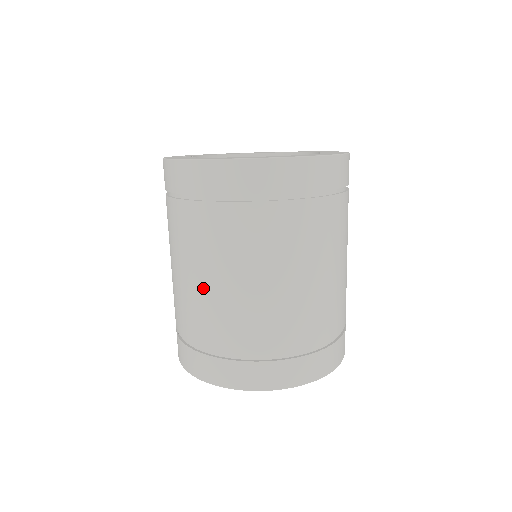
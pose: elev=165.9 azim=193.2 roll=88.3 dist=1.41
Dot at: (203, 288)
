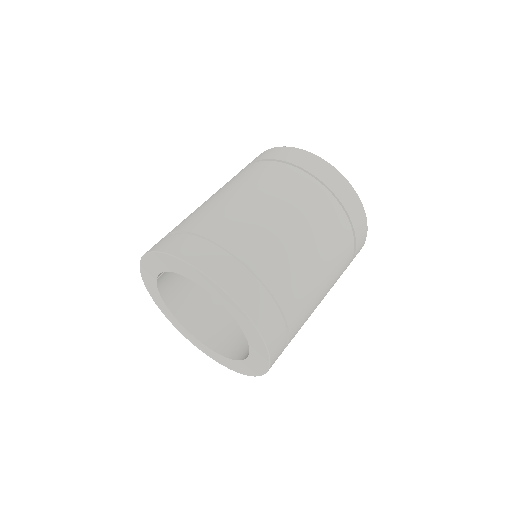
Dot at: (244, 203)
